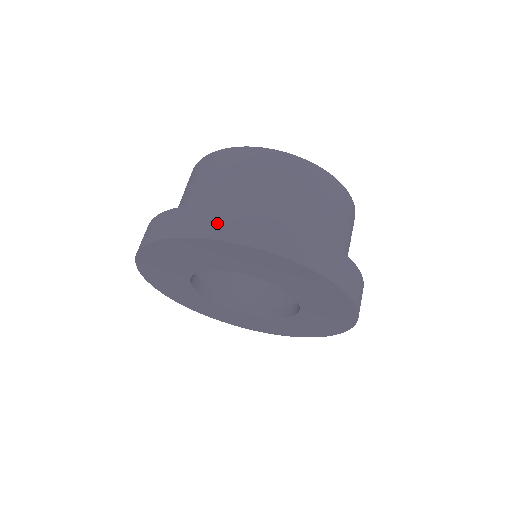
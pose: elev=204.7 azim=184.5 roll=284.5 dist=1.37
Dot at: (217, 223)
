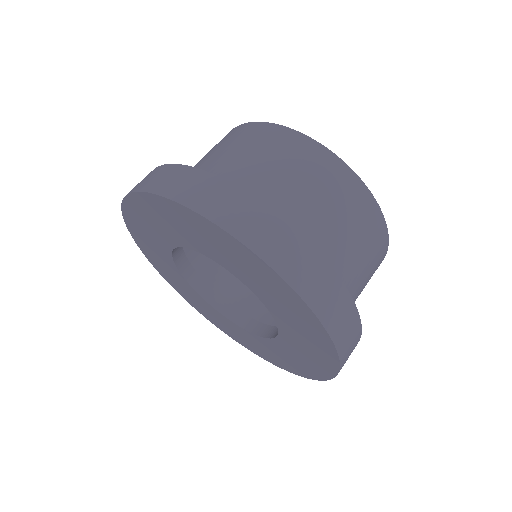
Dot at: (328, 298)
